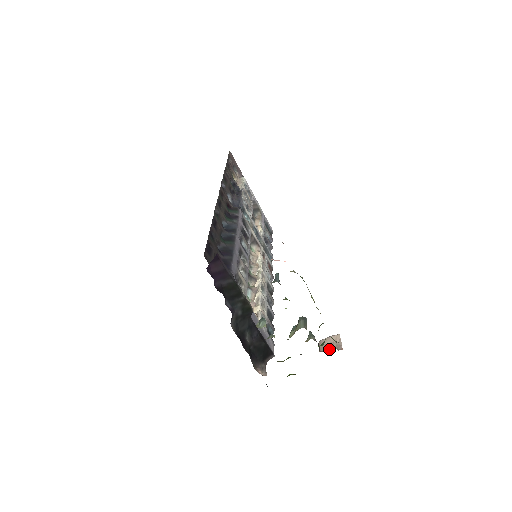
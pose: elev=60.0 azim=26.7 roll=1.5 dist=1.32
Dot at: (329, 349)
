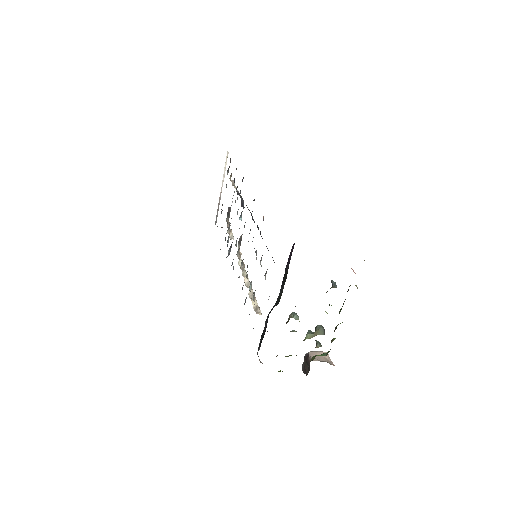
Dot at: (322, 361)
